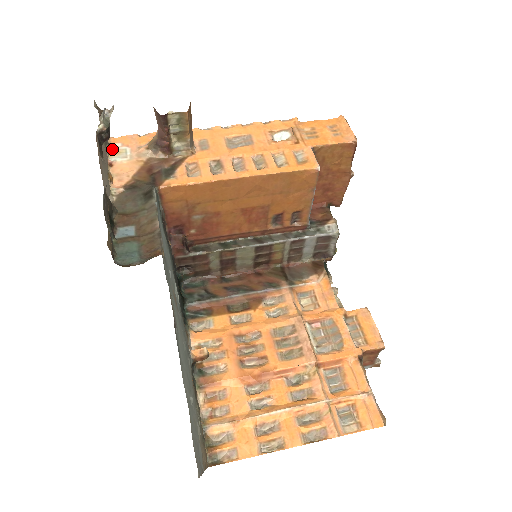
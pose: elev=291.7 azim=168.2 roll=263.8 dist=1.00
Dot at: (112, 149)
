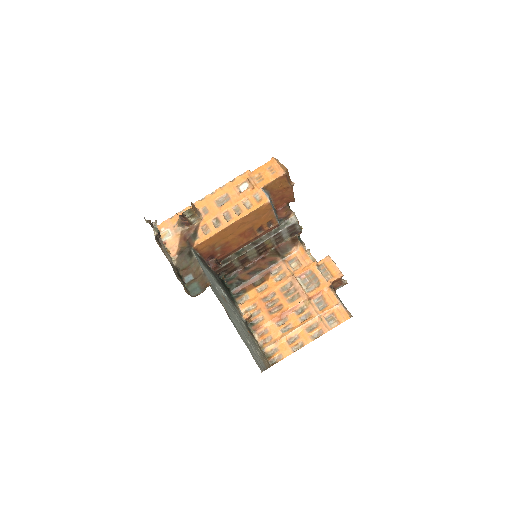
Dot at: (161, 233)
